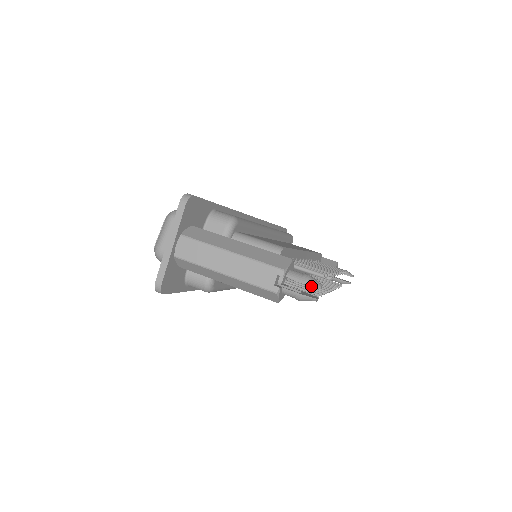
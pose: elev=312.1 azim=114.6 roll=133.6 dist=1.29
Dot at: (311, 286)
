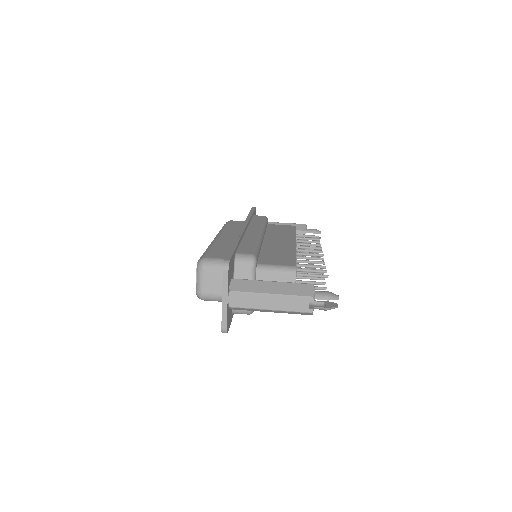
Dot at: (310, 273)
